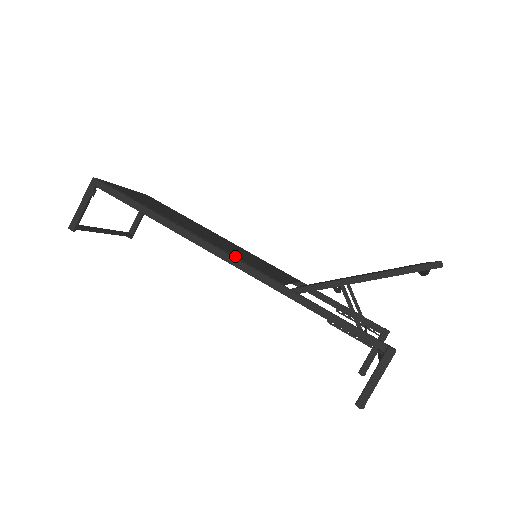
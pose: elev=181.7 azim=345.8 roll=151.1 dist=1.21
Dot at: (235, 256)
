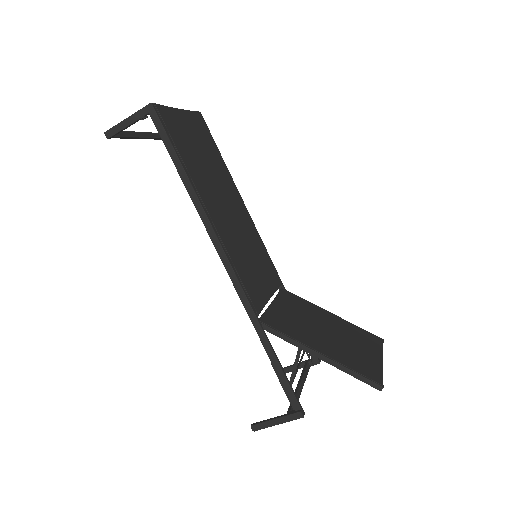
Dot at: (235, 264)
